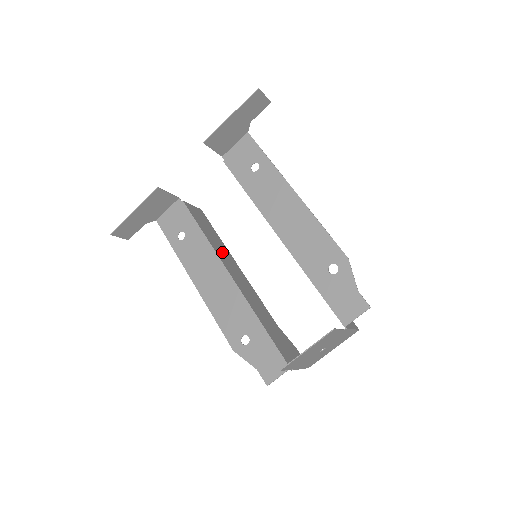
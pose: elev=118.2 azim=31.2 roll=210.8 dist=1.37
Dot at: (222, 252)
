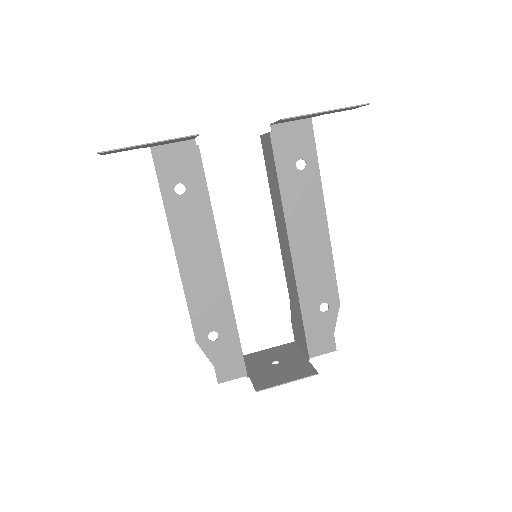
Dot at: occluded
